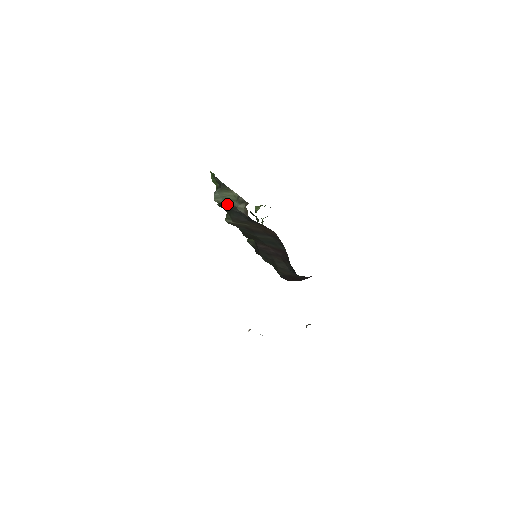
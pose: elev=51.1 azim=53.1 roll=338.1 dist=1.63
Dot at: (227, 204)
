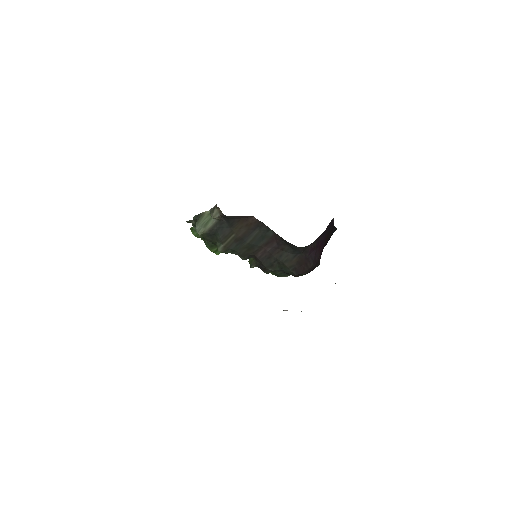
Dot at: (208, 228)
